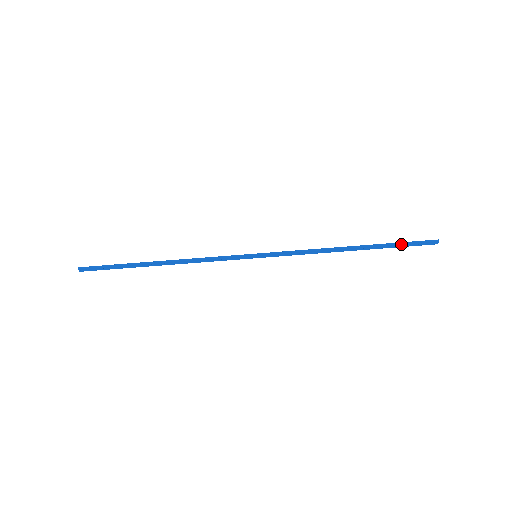
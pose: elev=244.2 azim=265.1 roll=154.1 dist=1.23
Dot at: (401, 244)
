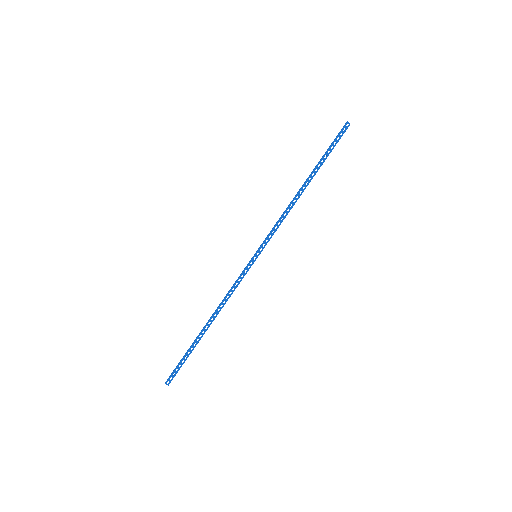
Dot at: (328, 149)
